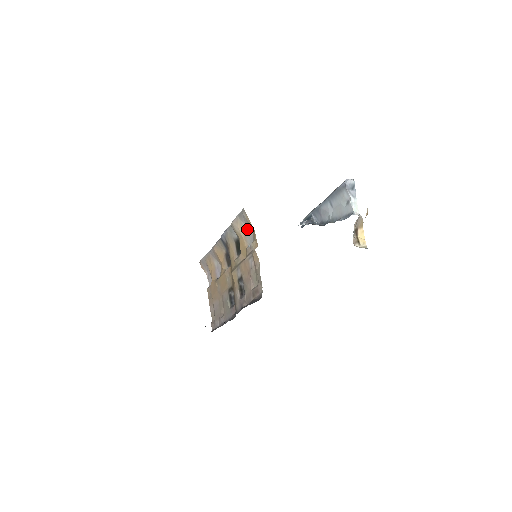
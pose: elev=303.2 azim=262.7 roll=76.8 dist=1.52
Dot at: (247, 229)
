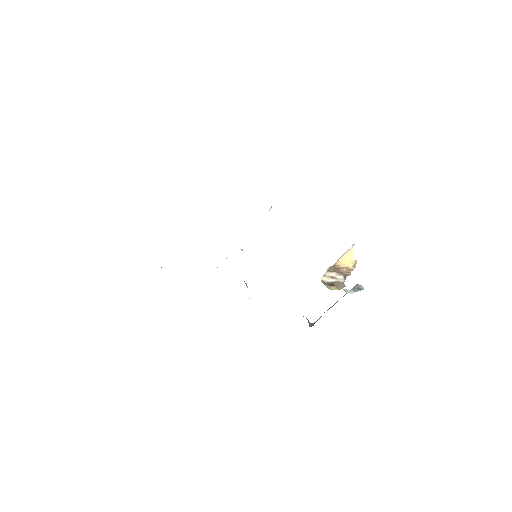
Dot at: occluded
